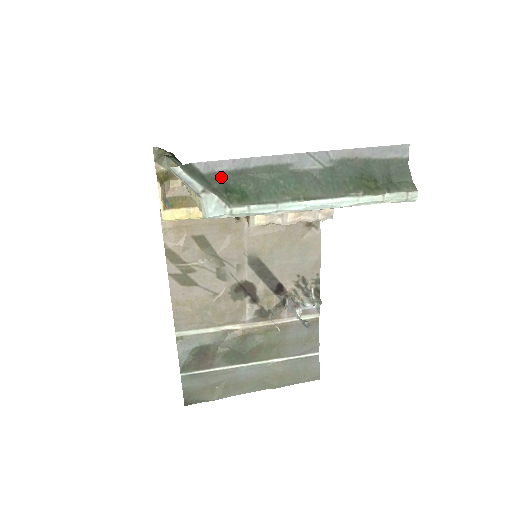
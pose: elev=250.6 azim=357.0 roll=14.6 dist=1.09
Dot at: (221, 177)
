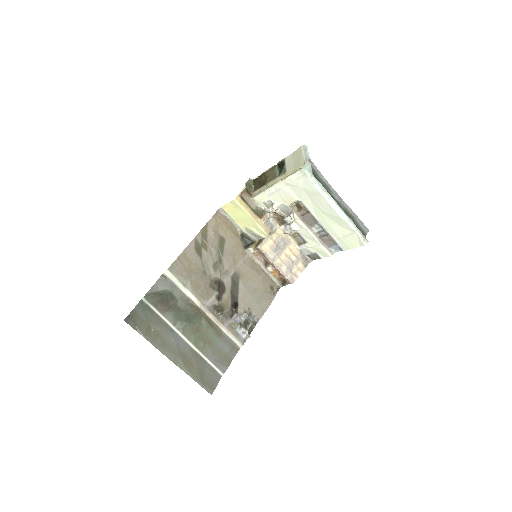
Dot at: occluded
